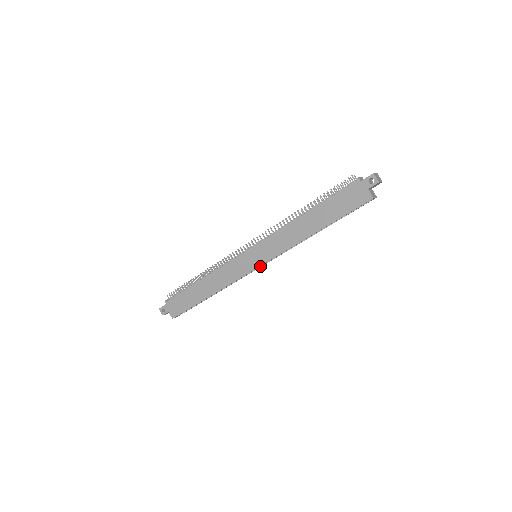
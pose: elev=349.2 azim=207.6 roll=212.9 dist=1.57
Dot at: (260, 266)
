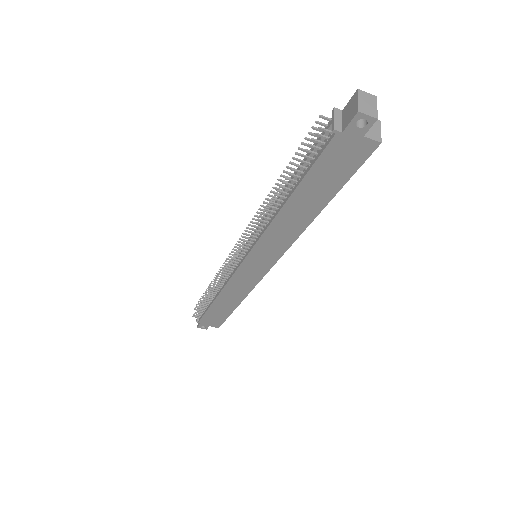
Dot at: occluded
